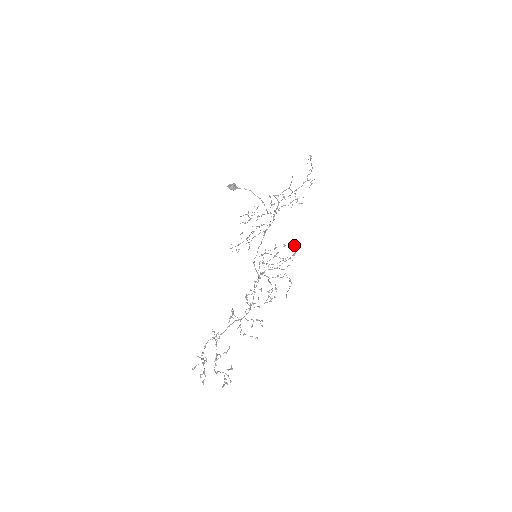
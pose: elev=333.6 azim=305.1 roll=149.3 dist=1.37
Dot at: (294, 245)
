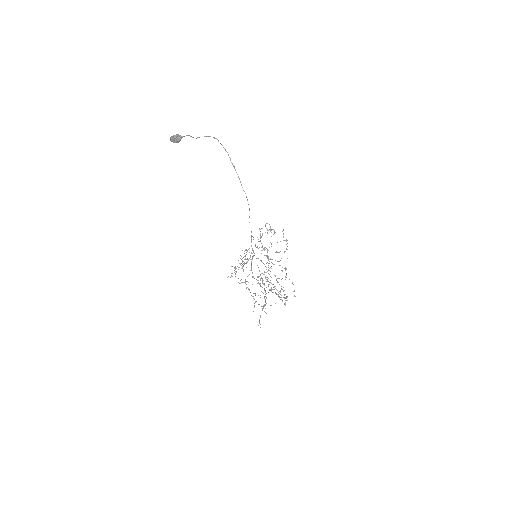
Dot at: occluded
